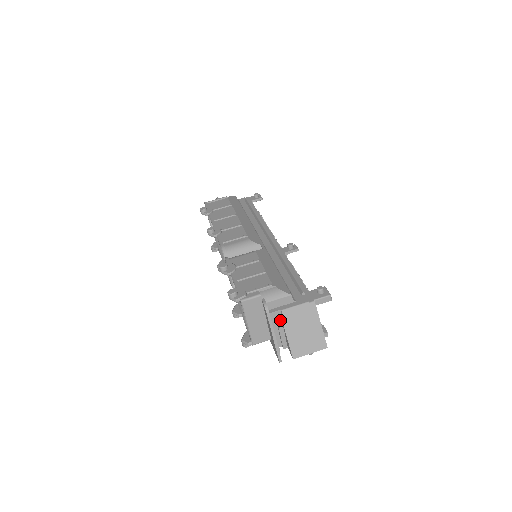
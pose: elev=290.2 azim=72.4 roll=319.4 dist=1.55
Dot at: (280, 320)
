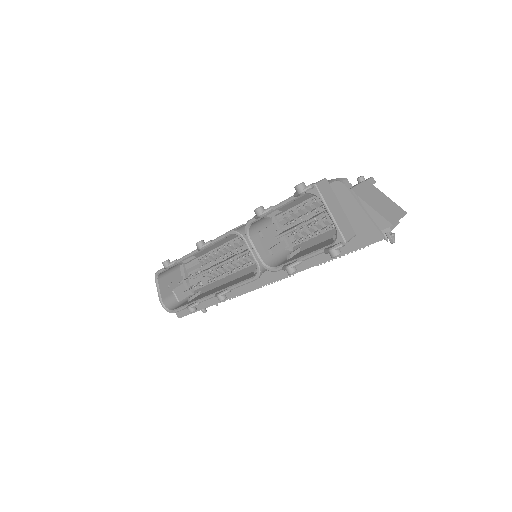
Dot at: occluded
